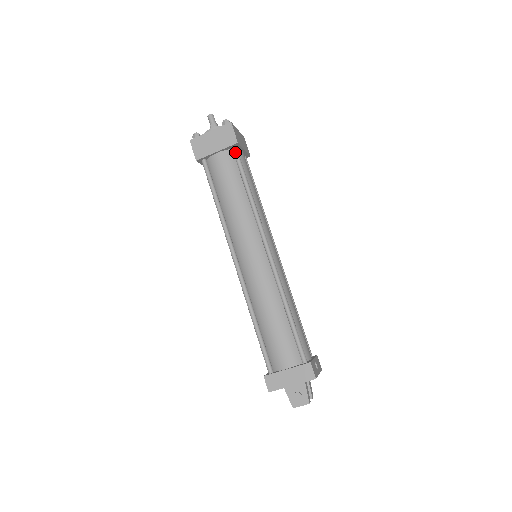
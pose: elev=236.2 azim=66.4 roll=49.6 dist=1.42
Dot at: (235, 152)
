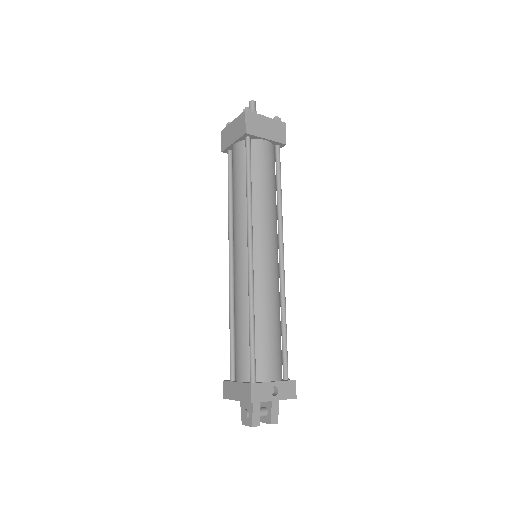
Dot at: (246, 143)
